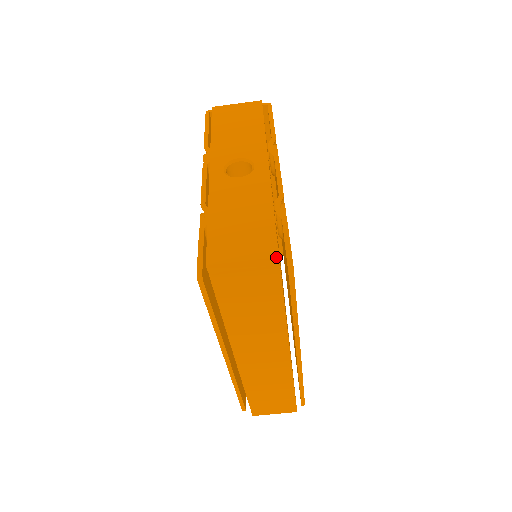
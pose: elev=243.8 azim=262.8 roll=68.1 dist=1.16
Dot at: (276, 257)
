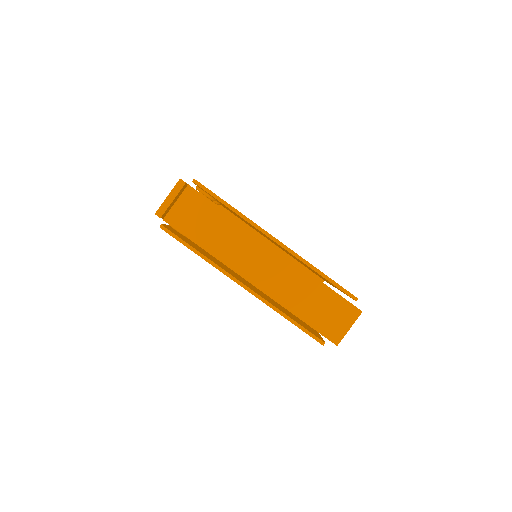
Dot at: (179, 180)
